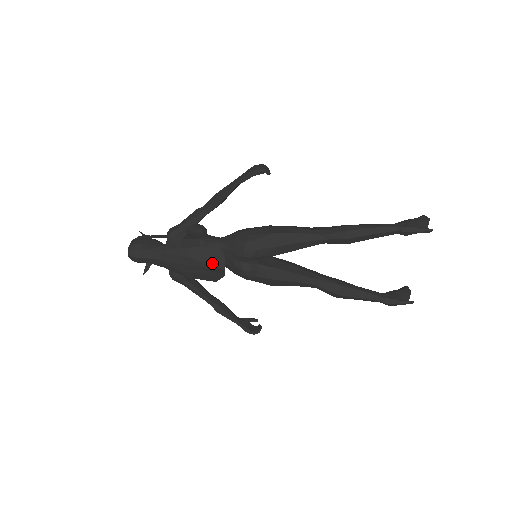
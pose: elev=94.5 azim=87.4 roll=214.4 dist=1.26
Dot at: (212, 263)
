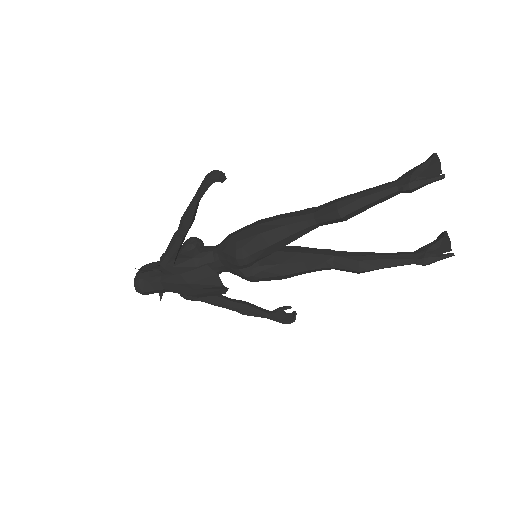
Dot at: (209, 283)
